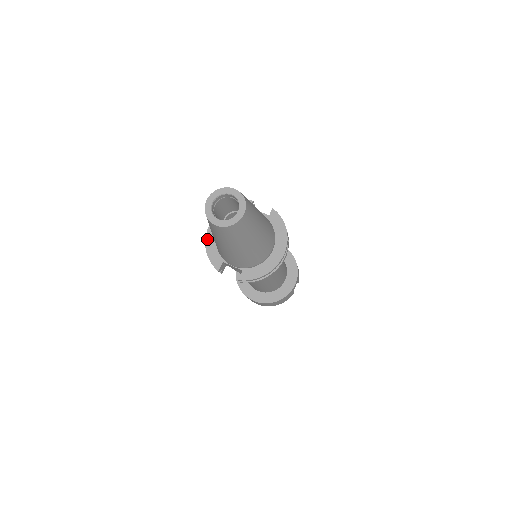
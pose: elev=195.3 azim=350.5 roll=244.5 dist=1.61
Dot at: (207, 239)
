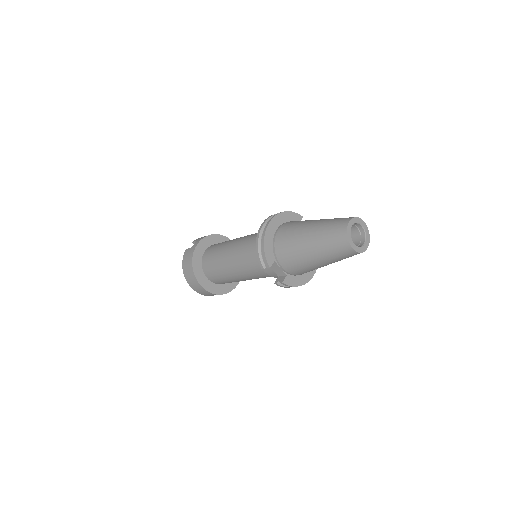
Dot at: (267, 234)
